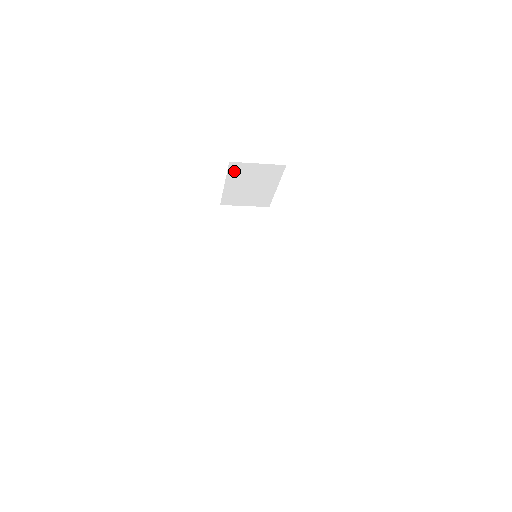
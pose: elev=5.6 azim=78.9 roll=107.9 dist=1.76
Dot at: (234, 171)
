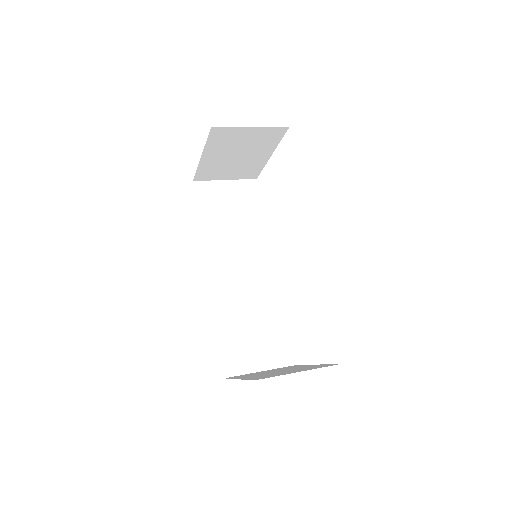
Dot at: (216, 138)
